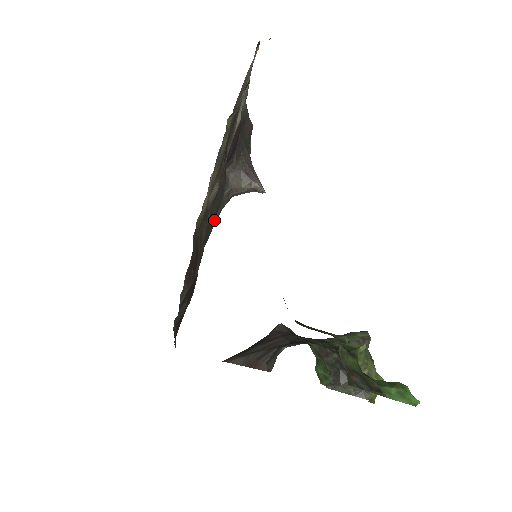
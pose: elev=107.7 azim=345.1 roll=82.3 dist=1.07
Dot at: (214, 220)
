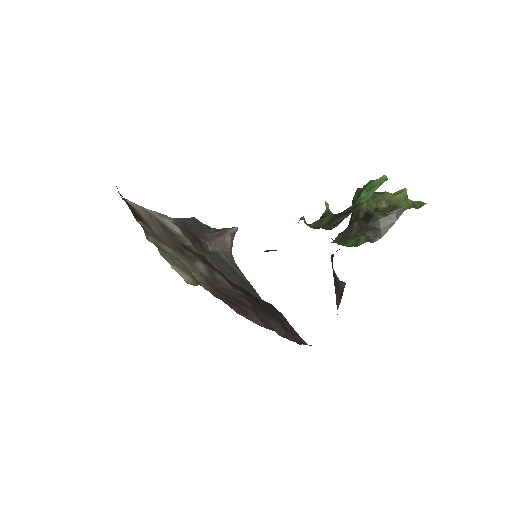
Dot at: (239, 274)
